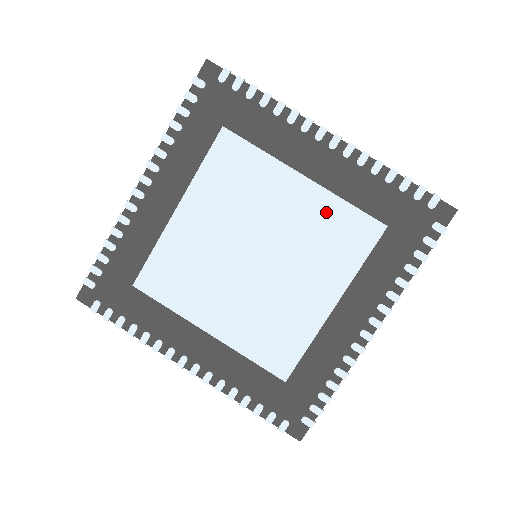
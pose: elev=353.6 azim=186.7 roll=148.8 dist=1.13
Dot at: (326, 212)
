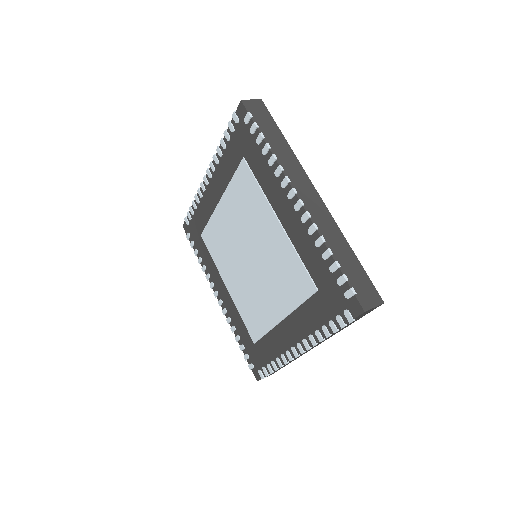
Dot at: (286, 255)
